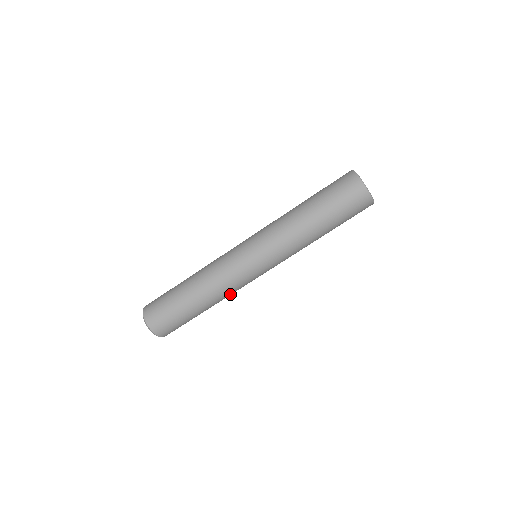
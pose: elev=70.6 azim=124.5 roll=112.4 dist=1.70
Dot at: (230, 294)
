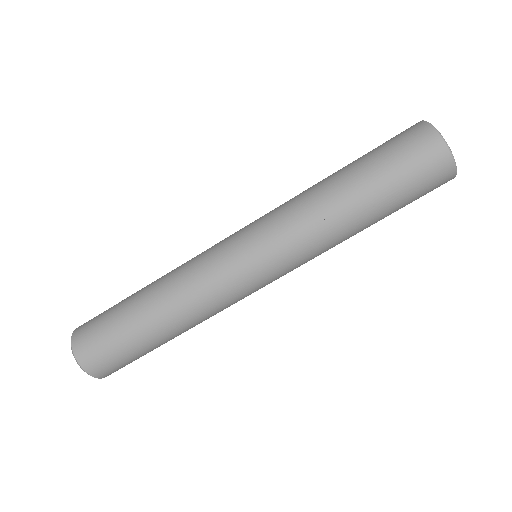
Dot at: occluded
